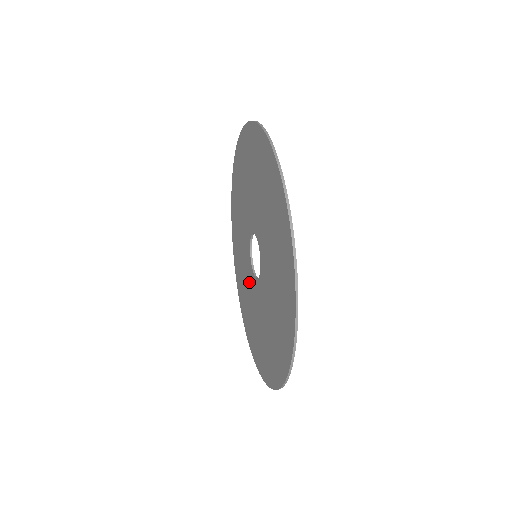
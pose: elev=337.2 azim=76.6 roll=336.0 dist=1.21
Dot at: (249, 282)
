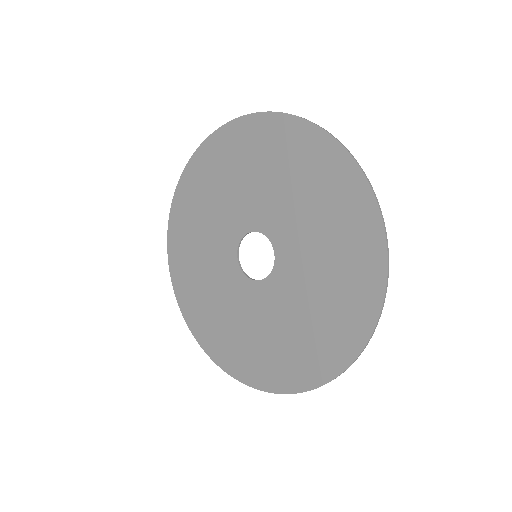
Dot at: (254, 308)
